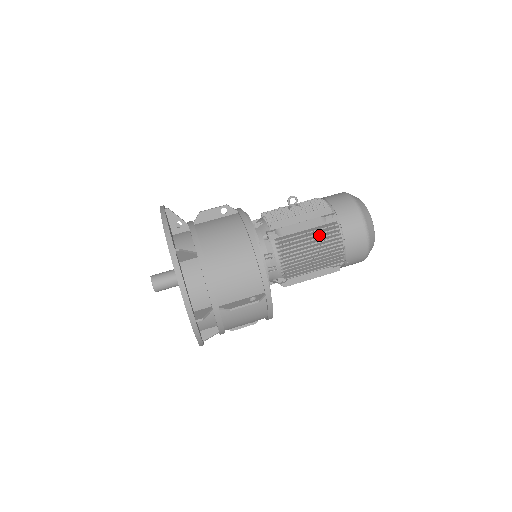
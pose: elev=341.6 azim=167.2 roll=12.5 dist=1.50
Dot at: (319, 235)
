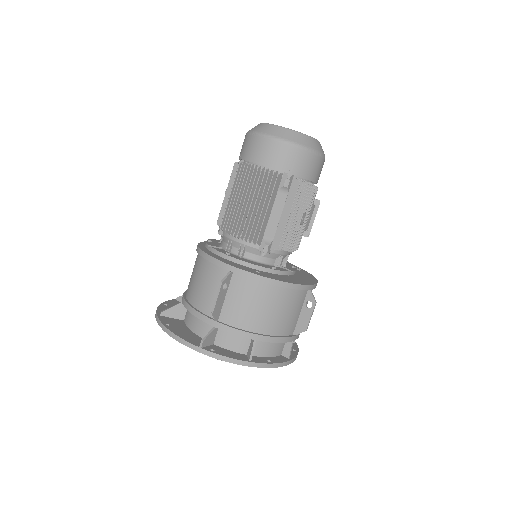
Dot at: (240, 187)
